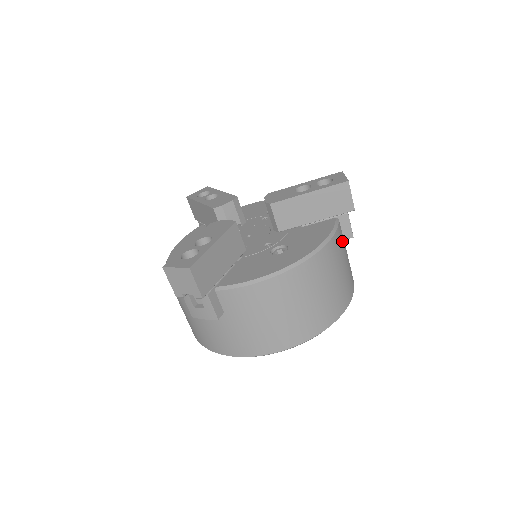
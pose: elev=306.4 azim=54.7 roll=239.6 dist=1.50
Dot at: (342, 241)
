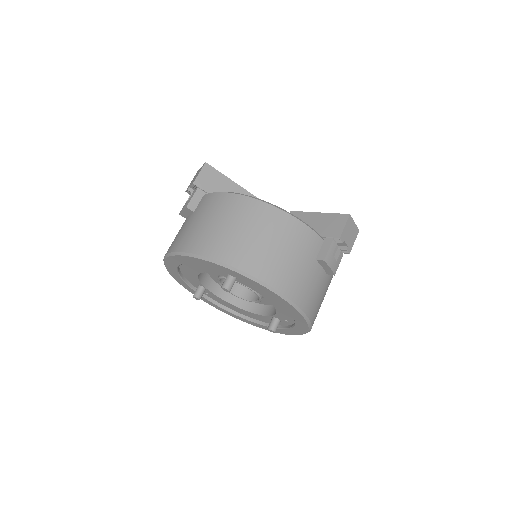
Dot at: (311, 249)
